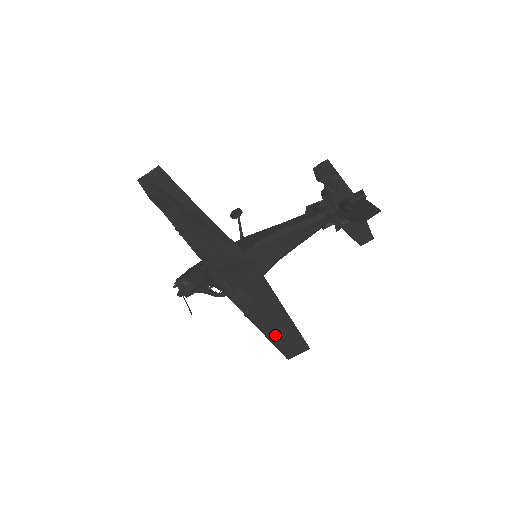
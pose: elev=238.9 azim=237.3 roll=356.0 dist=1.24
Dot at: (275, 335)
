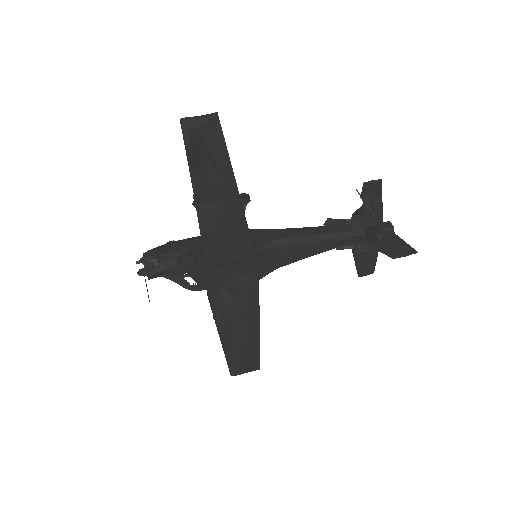
Dot at: (234, 348)
